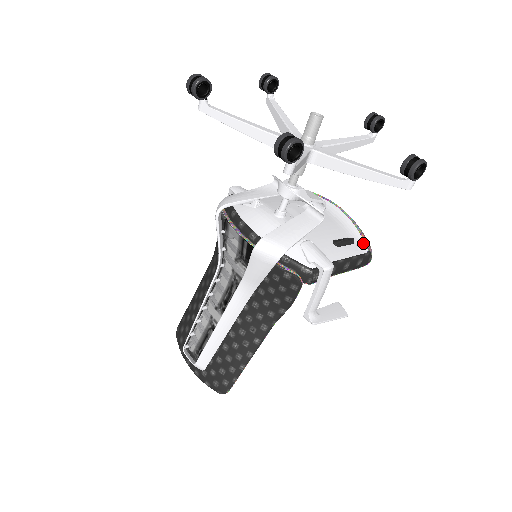
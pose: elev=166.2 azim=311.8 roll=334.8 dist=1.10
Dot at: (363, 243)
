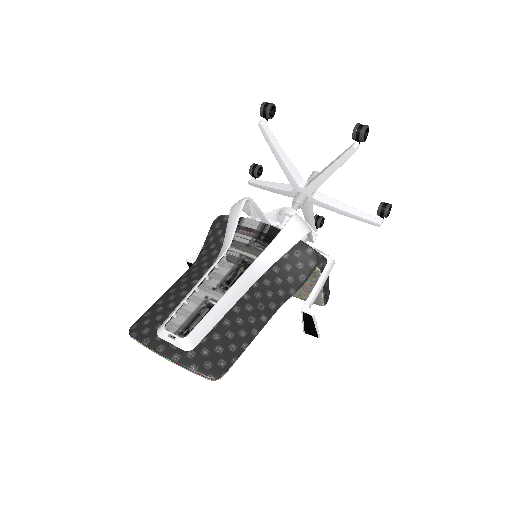
Dot at: occluded
